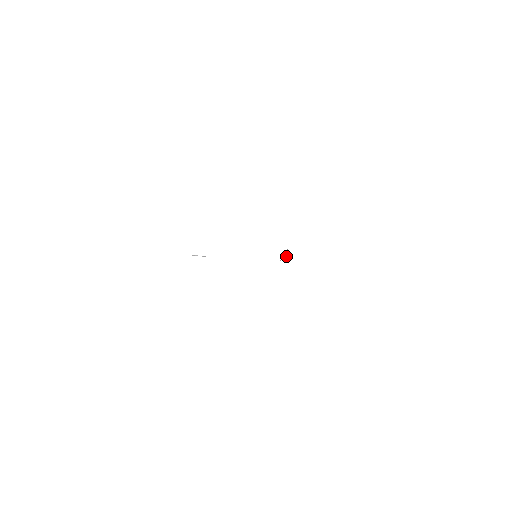
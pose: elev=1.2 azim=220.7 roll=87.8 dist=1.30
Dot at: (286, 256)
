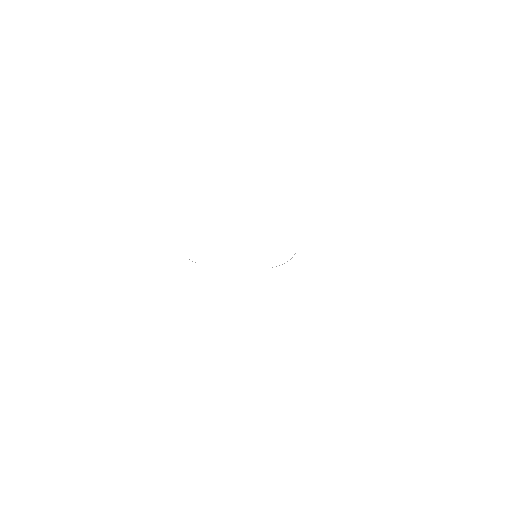
Dot at: occluded
